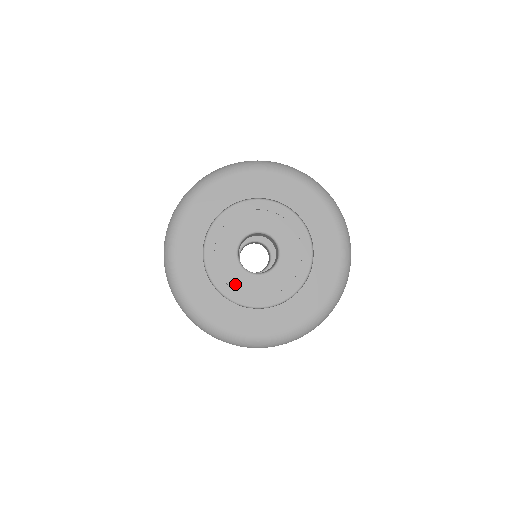
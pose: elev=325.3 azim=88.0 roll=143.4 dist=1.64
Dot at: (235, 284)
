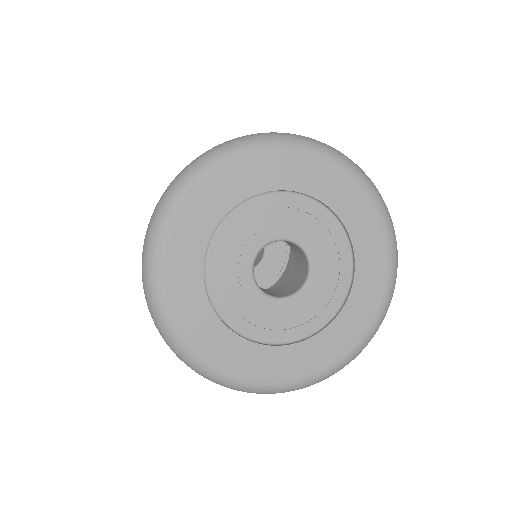
Dot at: (276, 323)
